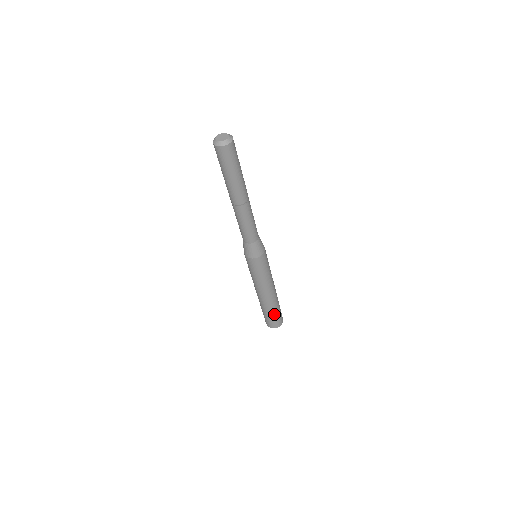
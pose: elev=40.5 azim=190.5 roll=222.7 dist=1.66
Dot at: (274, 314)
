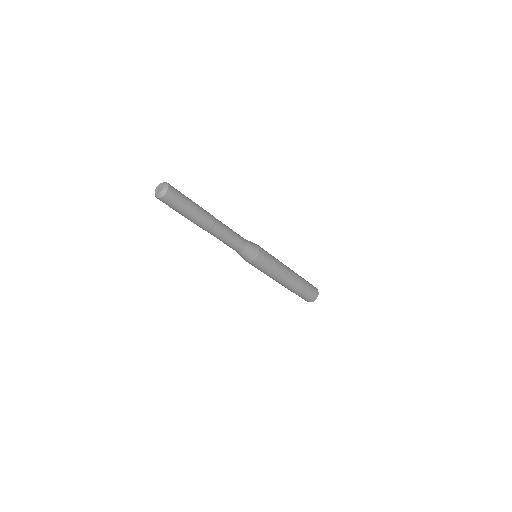
Dot at: (307, 287)
